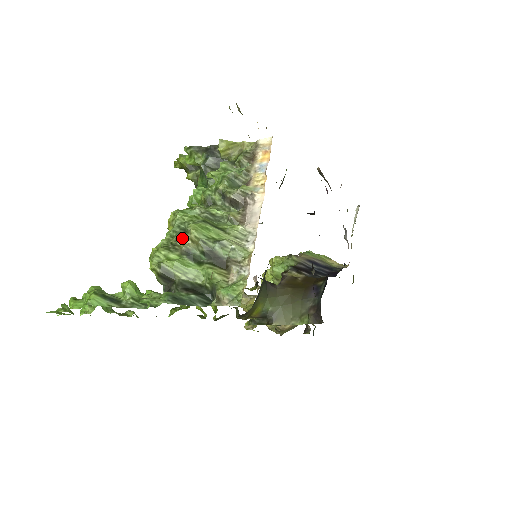
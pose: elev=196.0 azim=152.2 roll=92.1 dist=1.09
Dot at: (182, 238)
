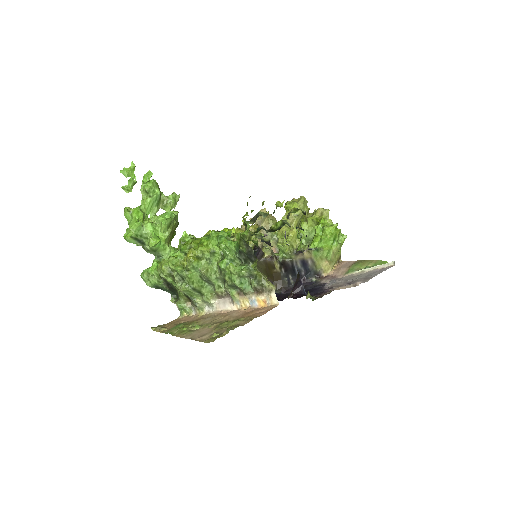
Dot at: occluded
